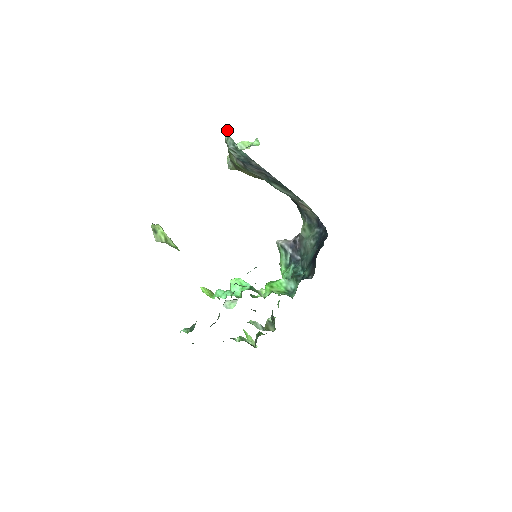
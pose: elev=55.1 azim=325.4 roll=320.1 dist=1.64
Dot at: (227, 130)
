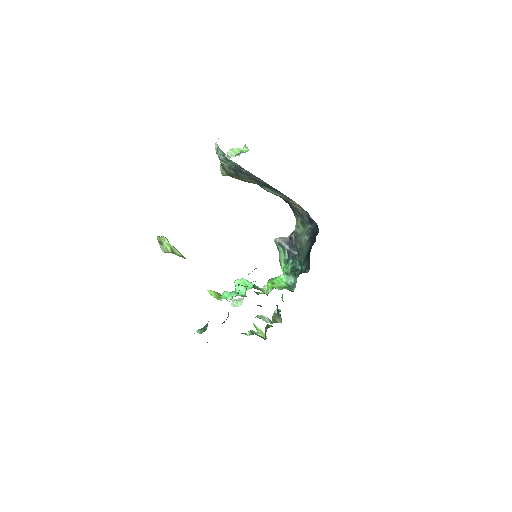
Dot at: (216, 142)
